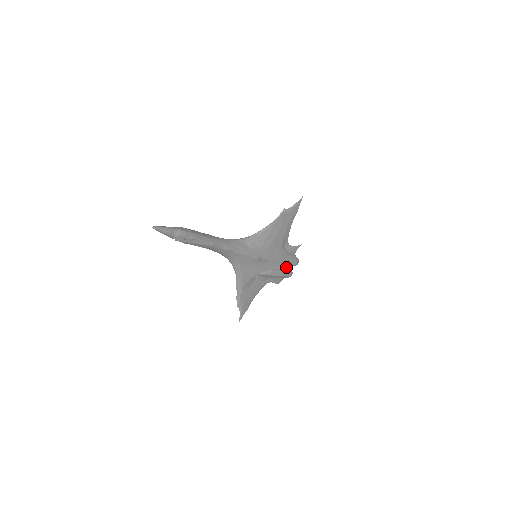
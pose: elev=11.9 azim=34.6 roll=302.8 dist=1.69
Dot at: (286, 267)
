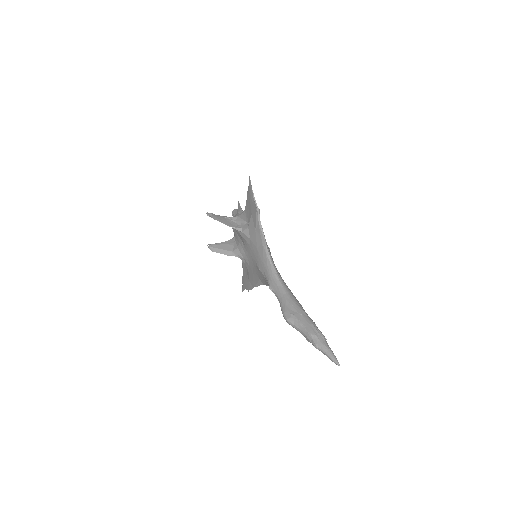
Dot at: occluded
